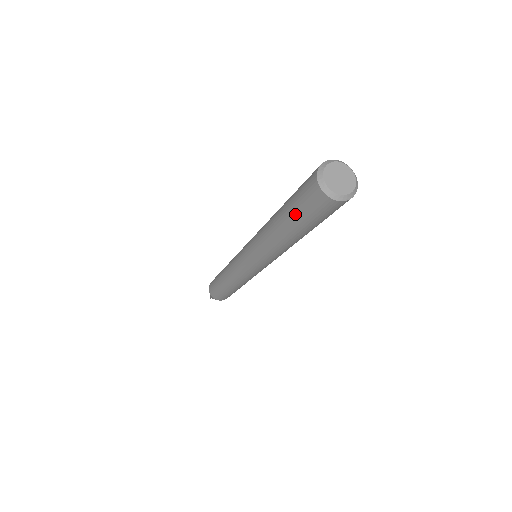
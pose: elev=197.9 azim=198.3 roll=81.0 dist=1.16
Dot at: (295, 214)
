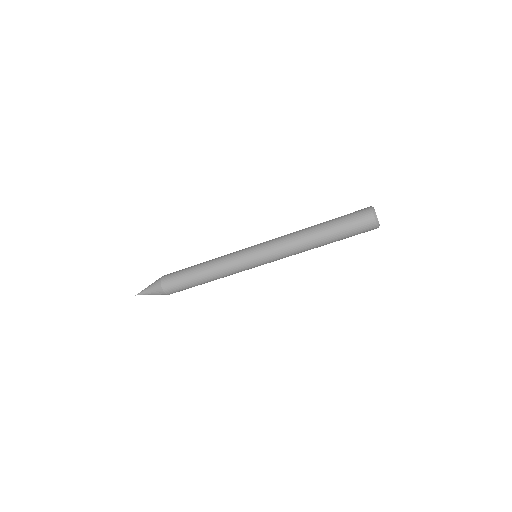
Dot at: (340, 220)
